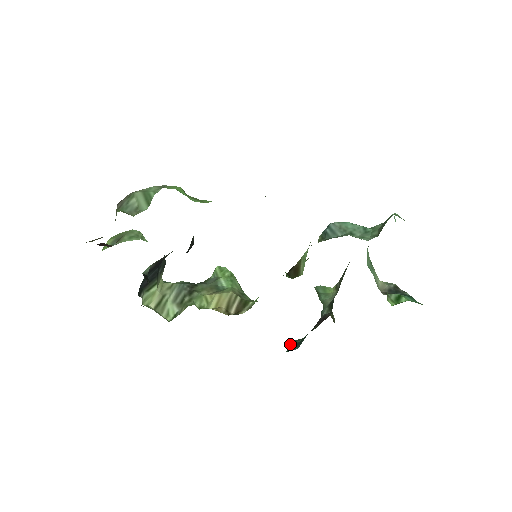
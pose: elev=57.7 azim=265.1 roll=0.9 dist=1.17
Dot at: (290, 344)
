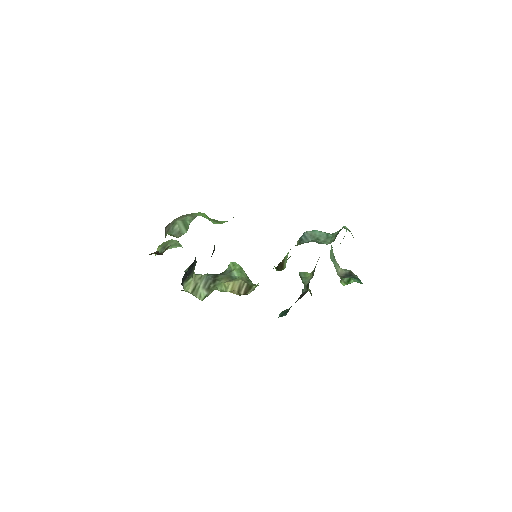
Dot at: (281, 312)
